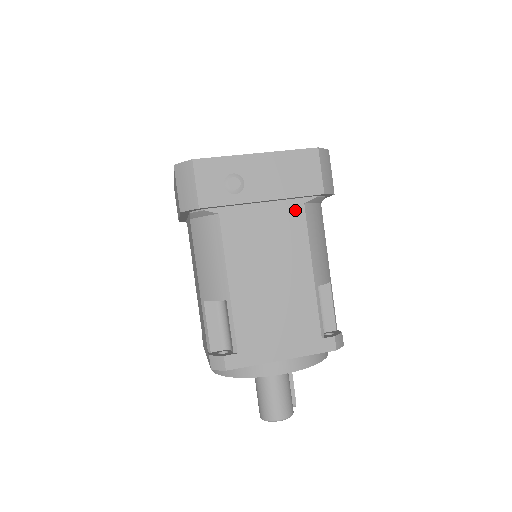
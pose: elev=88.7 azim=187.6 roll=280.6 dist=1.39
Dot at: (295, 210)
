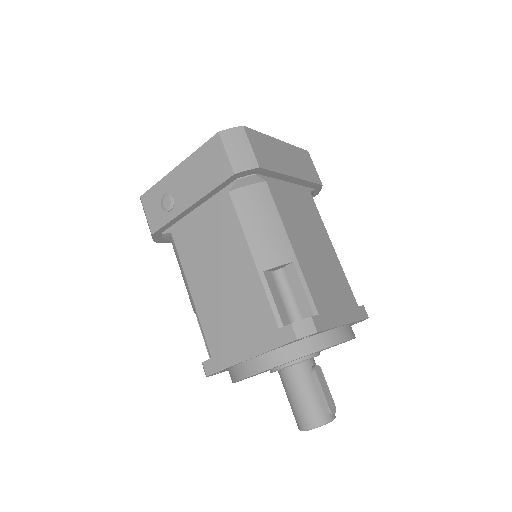
Dot at: (223, 202)
